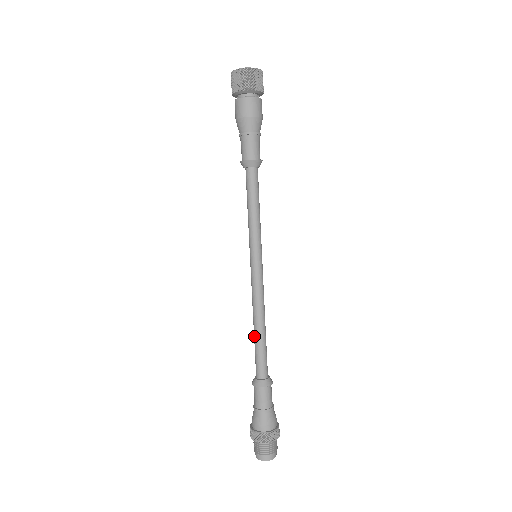
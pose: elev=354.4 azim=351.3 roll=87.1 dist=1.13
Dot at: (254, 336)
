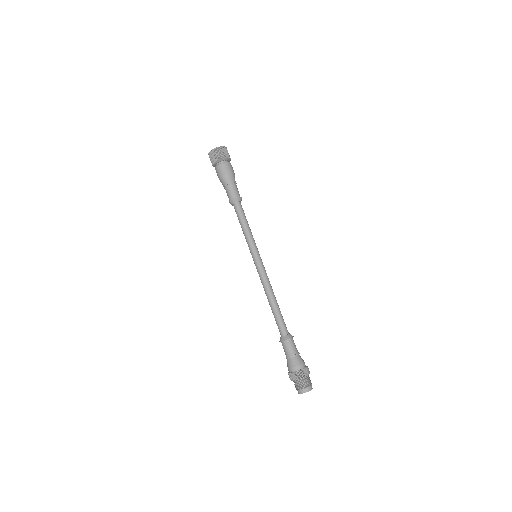
Dot at: (274, 307)
